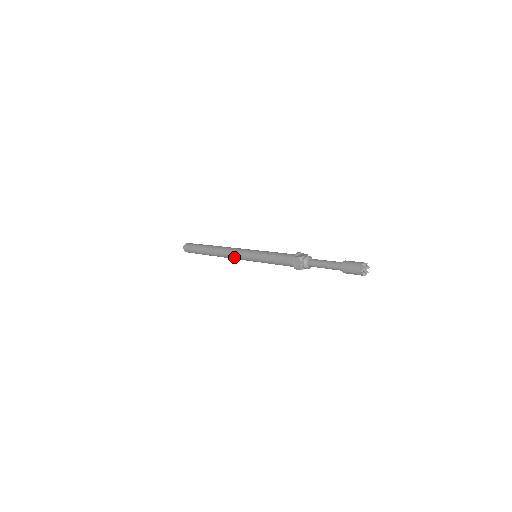
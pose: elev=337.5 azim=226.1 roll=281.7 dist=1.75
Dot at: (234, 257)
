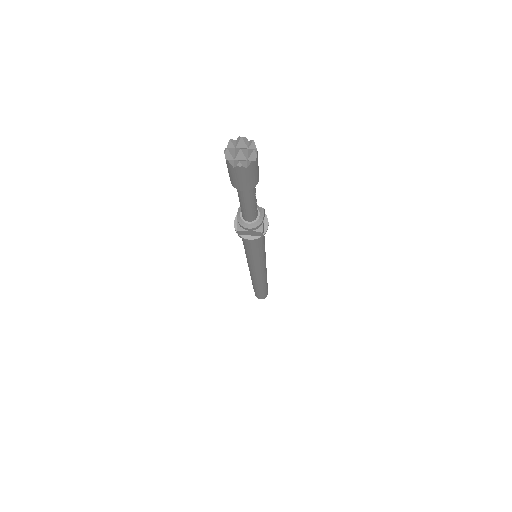
Dot at: (249, 270)
